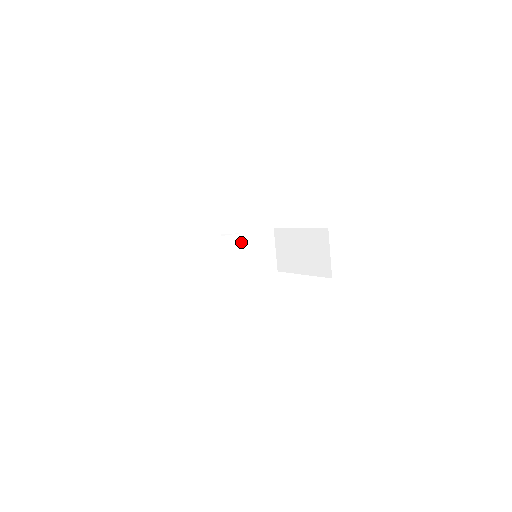
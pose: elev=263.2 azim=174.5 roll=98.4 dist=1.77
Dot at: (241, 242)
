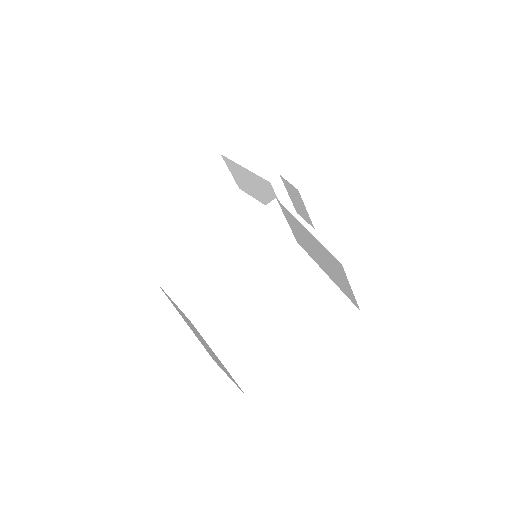
Dot at: (230, 242)
